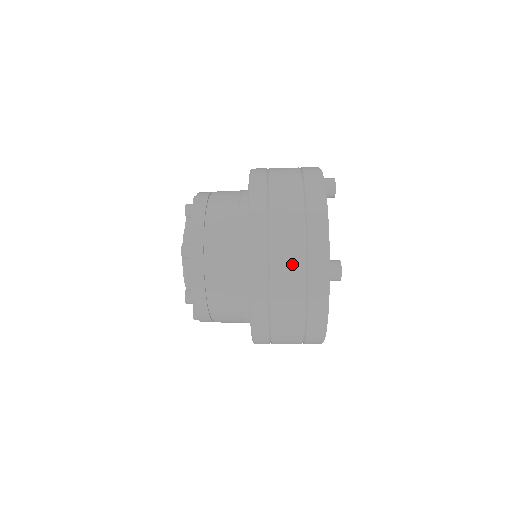
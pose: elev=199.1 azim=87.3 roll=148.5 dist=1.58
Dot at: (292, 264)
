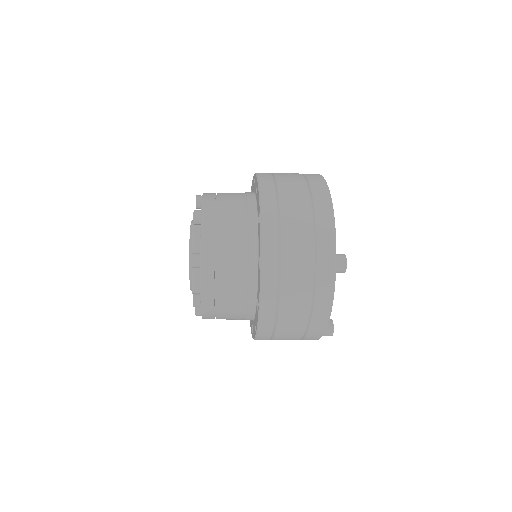
Dot at: (293, 334)
